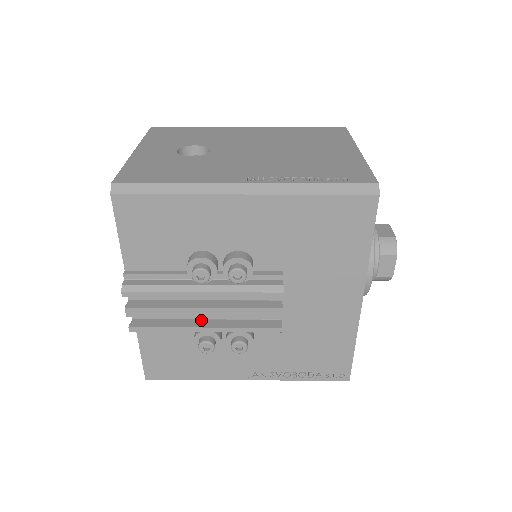
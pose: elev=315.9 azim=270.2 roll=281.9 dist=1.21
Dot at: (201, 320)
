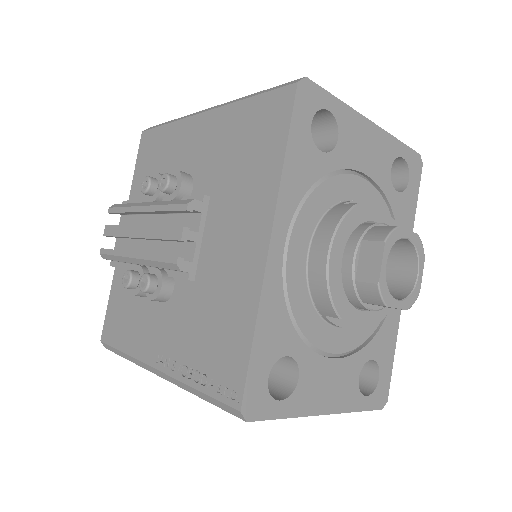
Dot at: occluded
